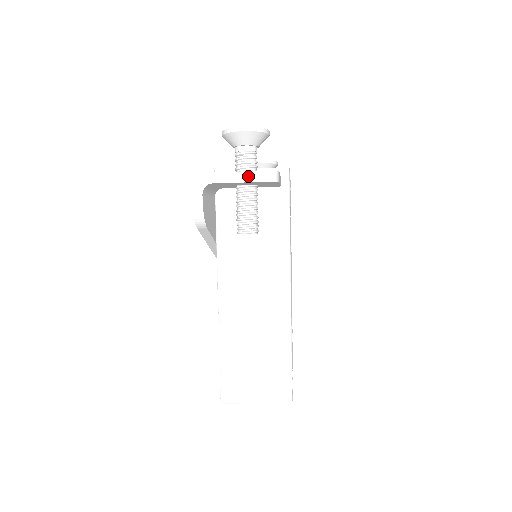
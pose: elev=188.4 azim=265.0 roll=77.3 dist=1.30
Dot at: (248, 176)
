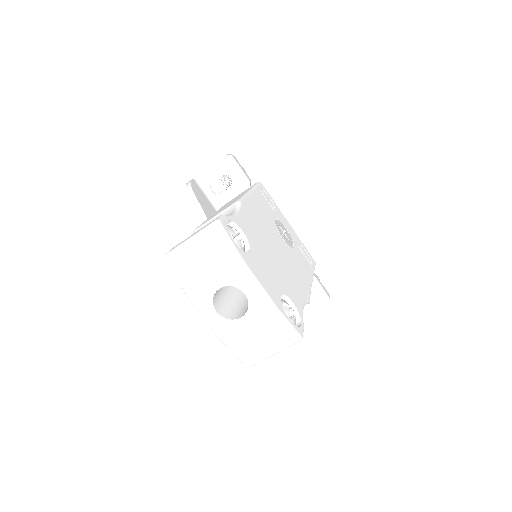
Dot at: (217, 162)
